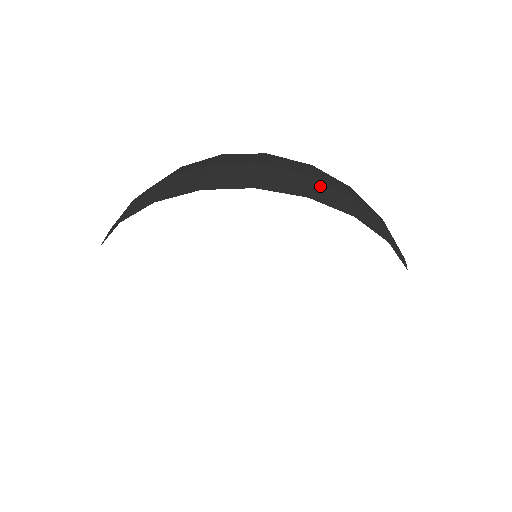
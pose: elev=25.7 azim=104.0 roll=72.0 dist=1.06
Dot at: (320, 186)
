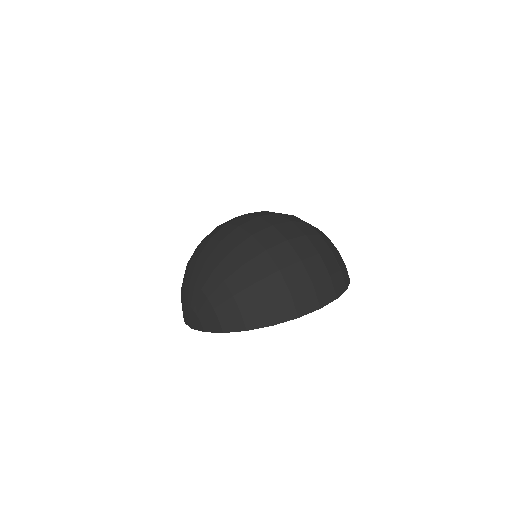
Dot at: (344, 274)
